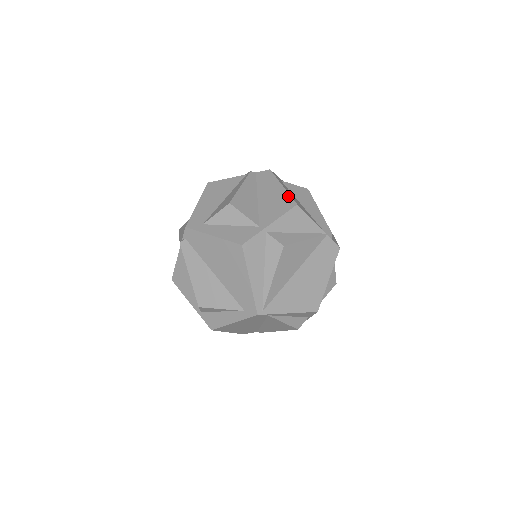
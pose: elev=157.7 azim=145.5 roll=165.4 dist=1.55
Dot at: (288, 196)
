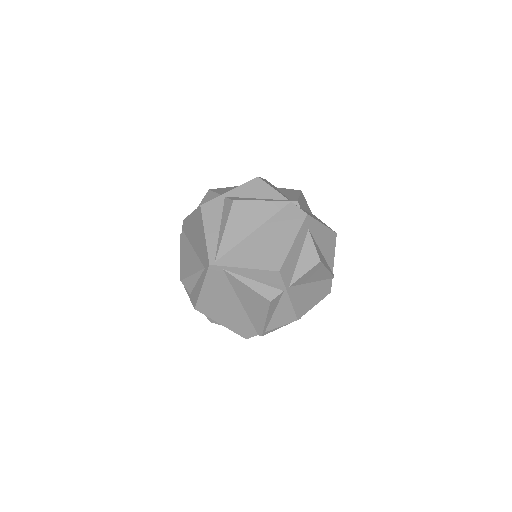
Dot at: occluded
